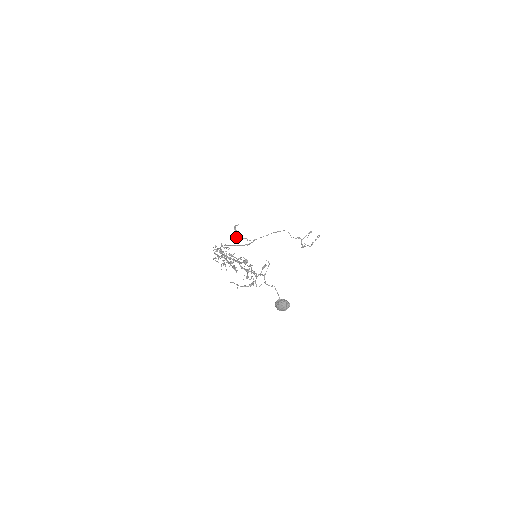
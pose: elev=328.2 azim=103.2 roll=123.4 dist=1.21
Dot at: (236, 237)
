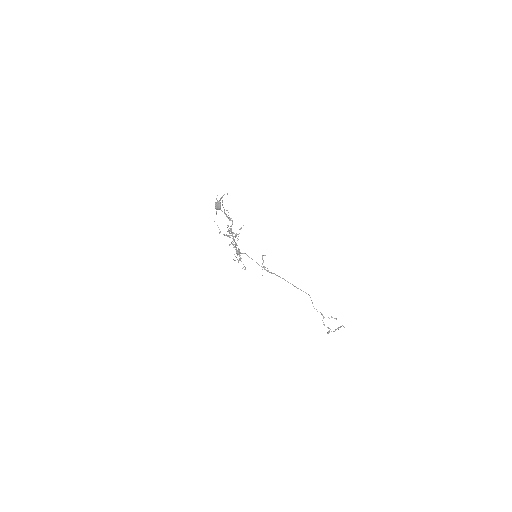
Dot at: occluded
